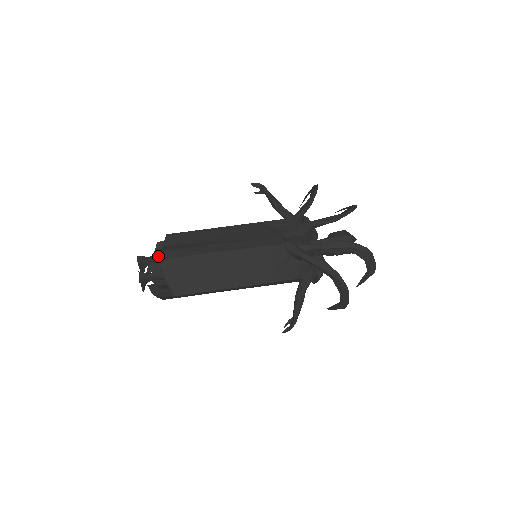
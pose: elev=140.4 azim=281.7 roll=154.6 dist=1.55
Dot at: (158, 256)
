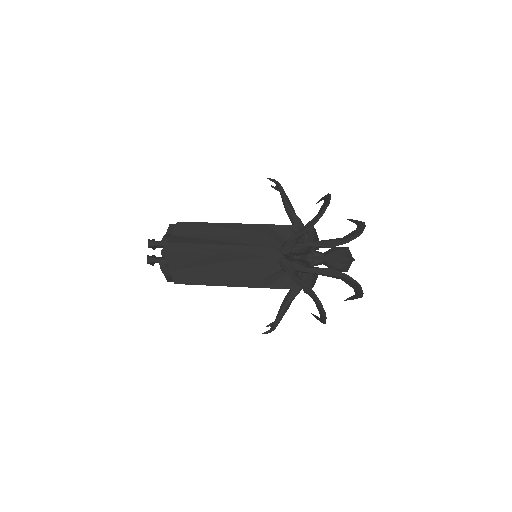
Dot at: (164, 248)
